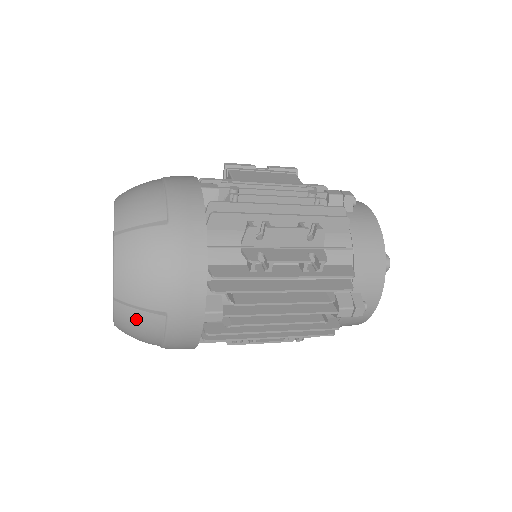
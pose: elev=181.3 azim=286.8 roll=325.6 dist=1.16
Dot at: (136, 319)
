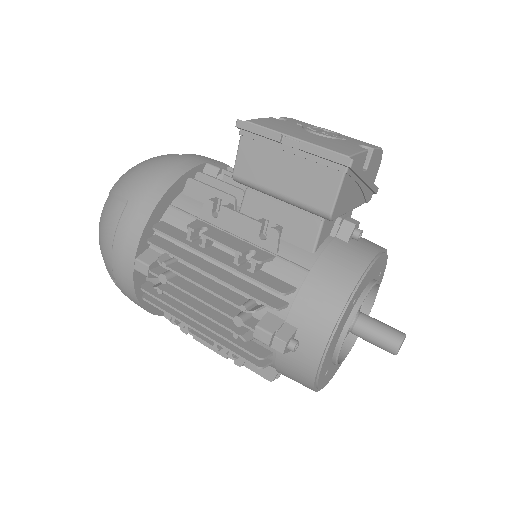
Dot at: occluded
